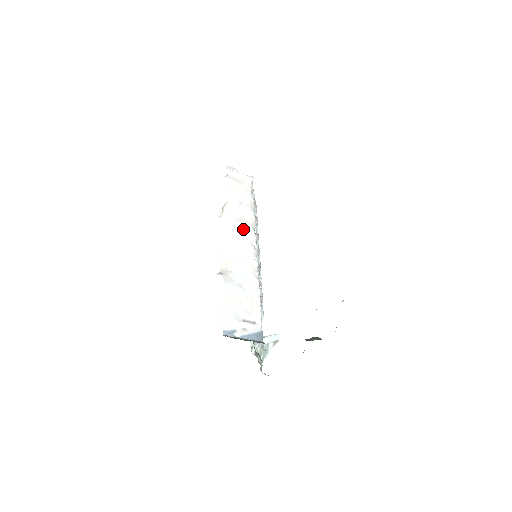
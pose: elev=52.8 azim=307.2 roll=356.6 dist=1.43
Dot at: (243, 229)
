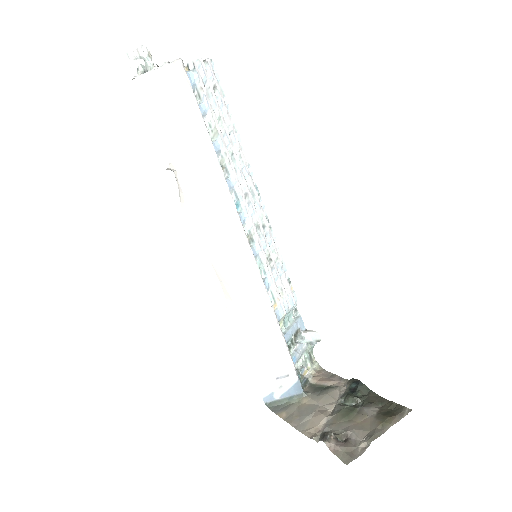
Dot at: (221, 227)
